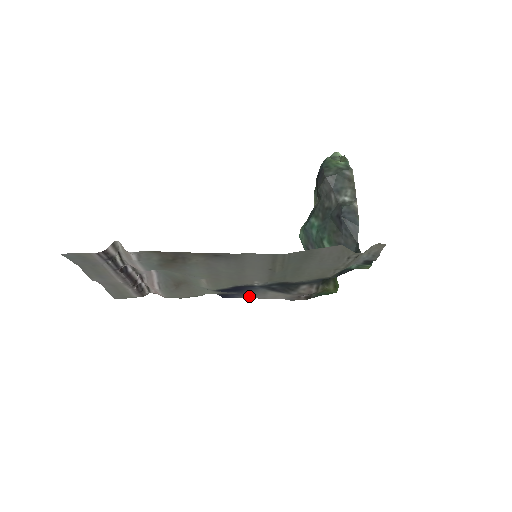
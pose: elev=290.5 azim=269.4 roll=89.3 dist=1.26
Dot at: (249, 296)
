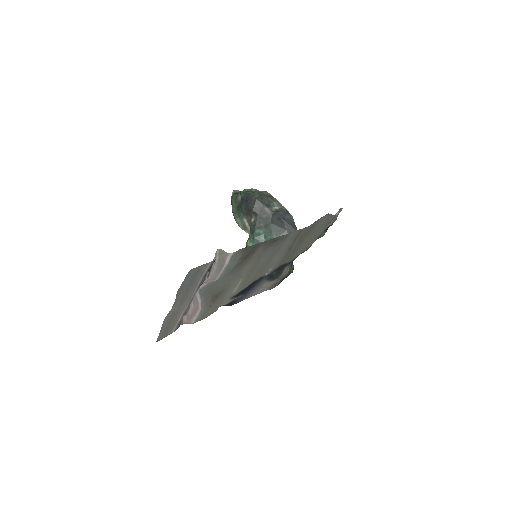
Dot at: (248, 296)
